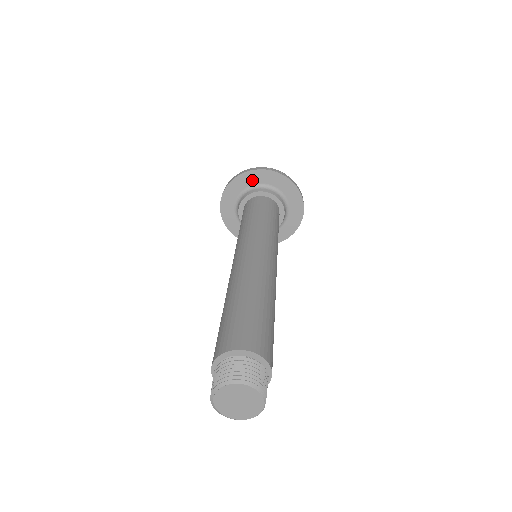
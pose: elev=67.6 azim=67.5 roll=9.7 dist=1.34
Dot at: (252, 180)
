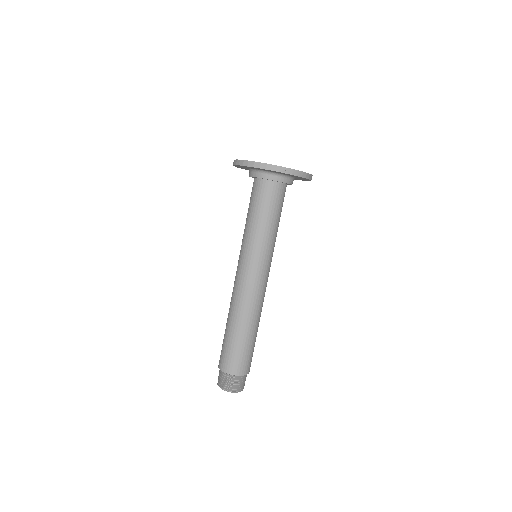
Dot at: (265, 170)
